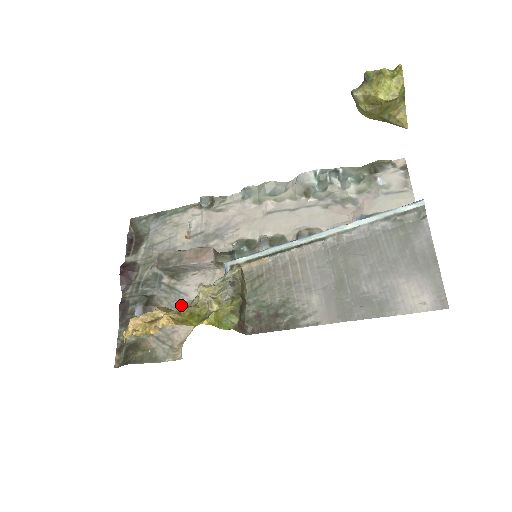
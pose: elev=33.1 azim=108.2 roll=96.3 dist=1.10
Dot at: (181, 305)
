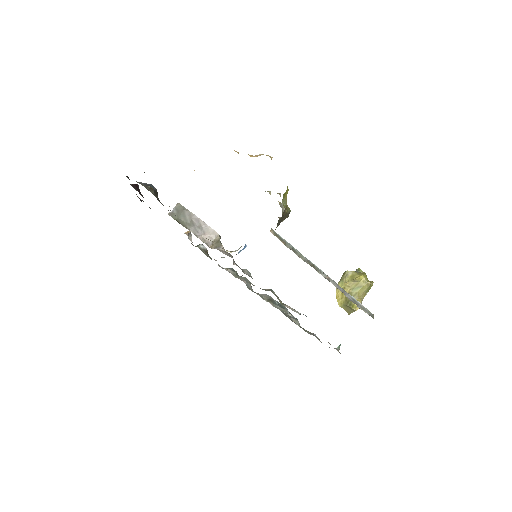
Dot at: occluded
